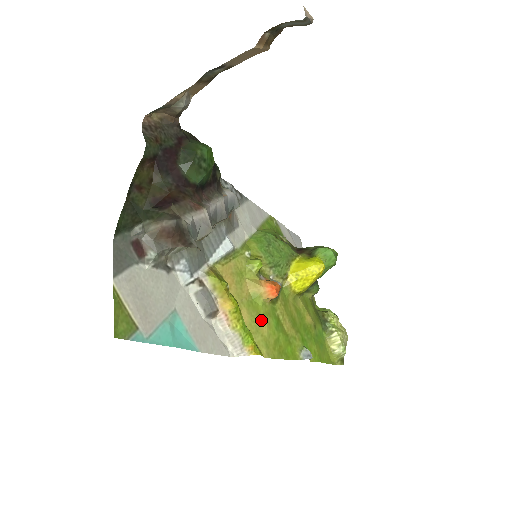
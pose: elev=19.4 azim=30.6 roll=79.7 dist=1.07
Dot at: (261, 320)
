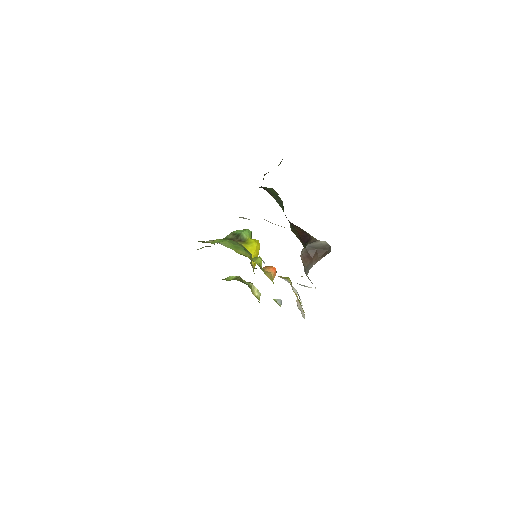
Dot at: occluded
